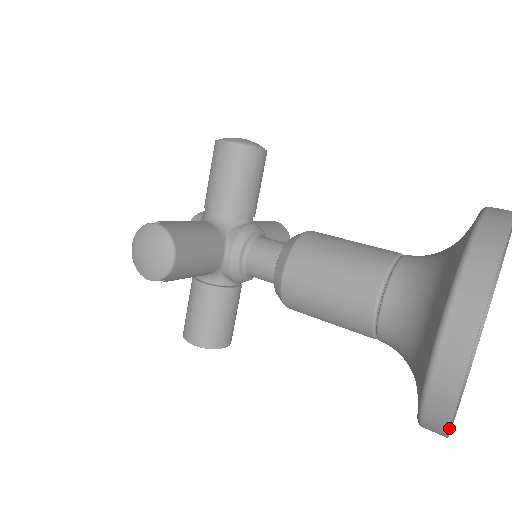
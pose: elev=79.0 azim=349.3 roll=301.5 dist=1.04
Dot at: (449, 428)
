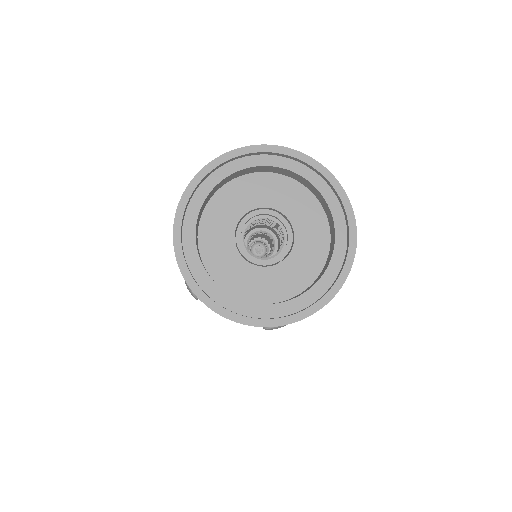
Dot at: (183, 193)
